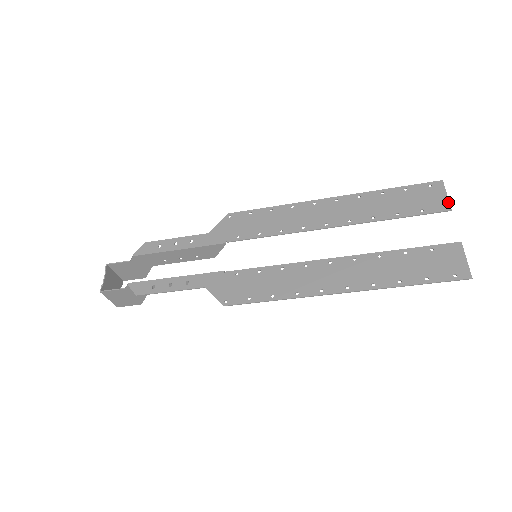
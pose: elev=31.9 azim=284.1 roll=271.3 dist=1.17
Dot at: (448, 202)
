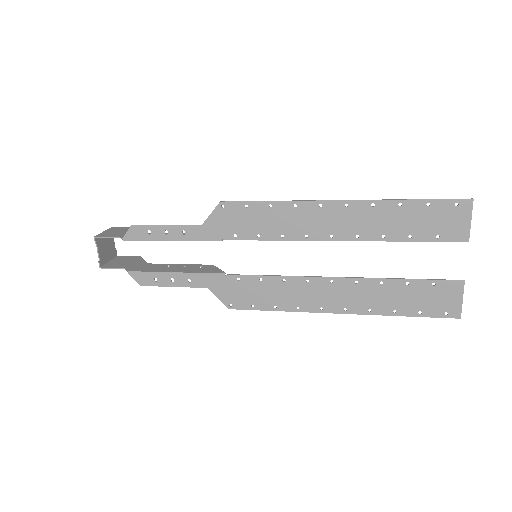
Dot at: (469, 231)
